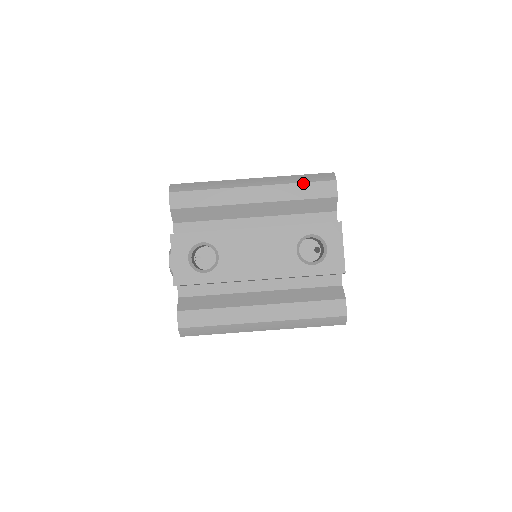
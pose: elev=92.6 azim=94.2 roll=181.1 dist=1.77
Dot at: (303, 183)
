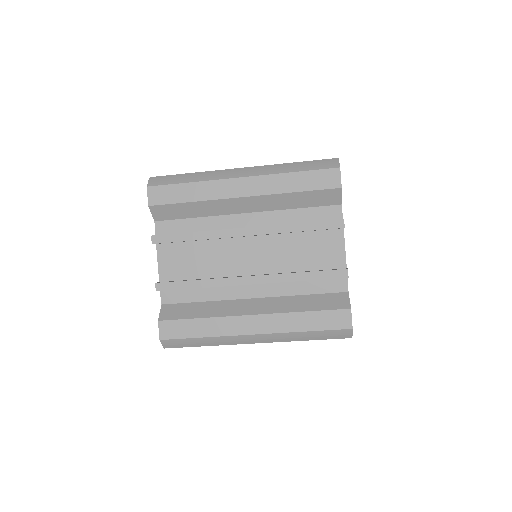
Dot at: occluded
